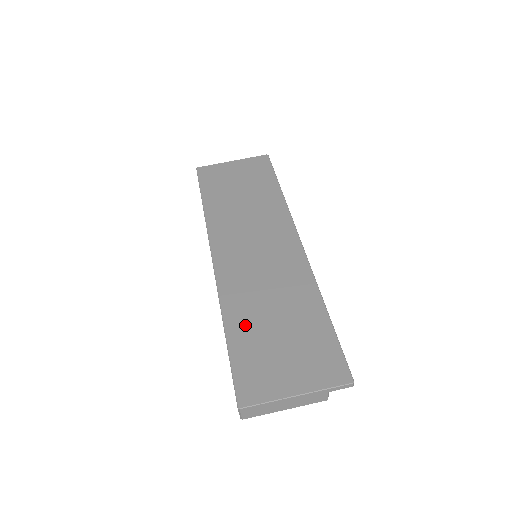
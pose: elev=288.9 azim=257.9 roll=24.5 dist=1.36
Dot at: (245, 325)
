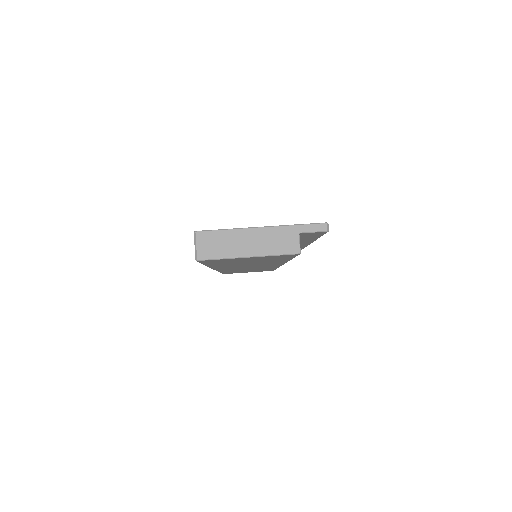
Dot at: occluded
